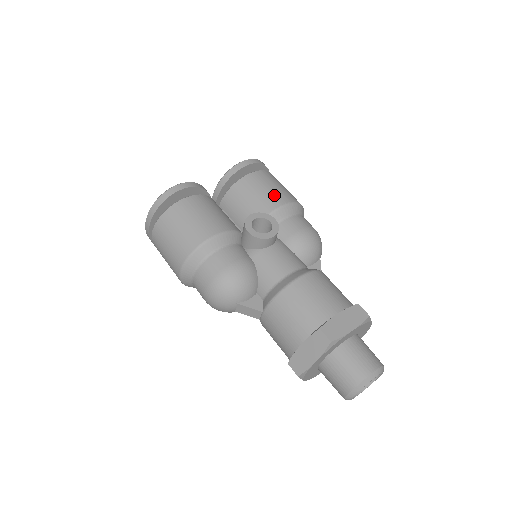
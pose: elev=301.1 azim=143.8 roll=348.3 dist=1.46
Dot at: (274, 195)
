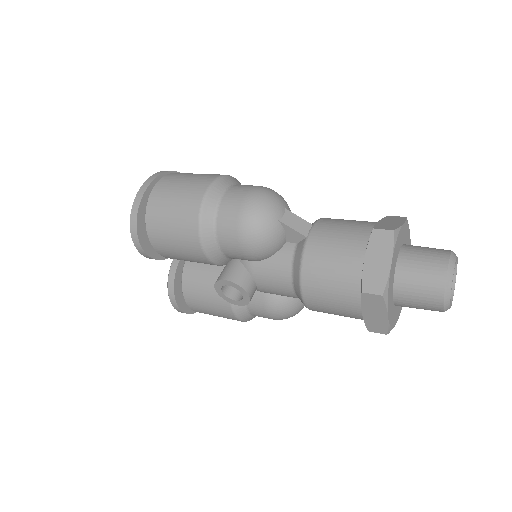
Dot at: occluded
